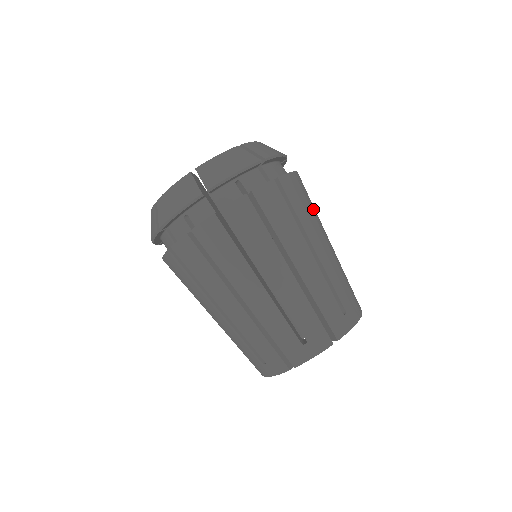
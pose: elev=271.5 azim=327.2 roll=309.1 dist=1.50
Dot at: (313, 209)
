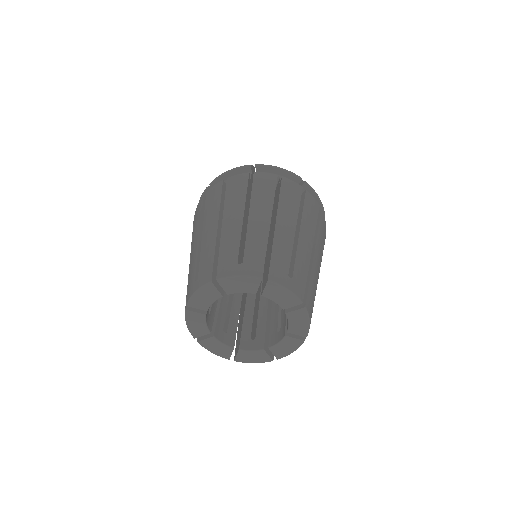
Dot at: (320, 236)
